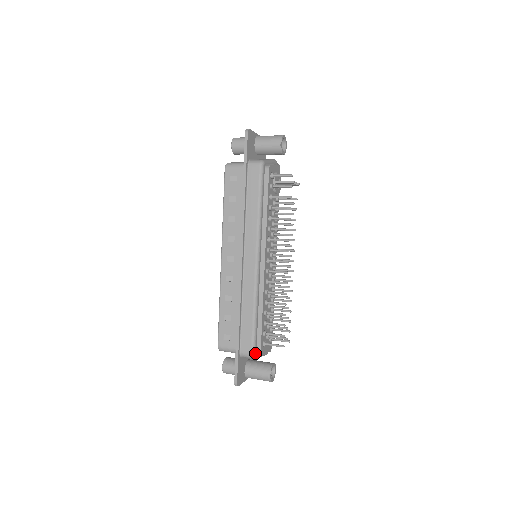
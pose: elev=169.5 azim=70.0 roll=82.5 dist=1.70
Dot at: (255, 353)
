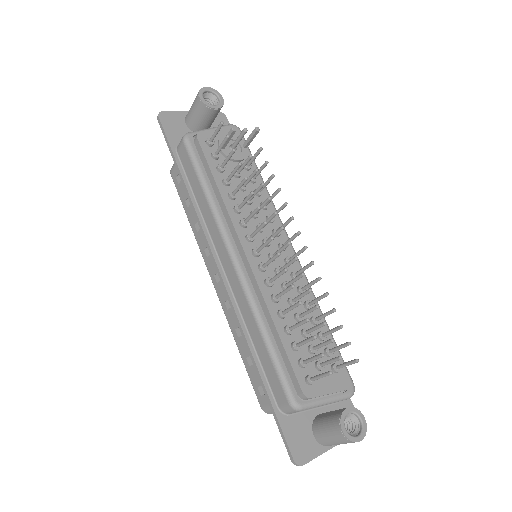
Dot at: (295, 401)
